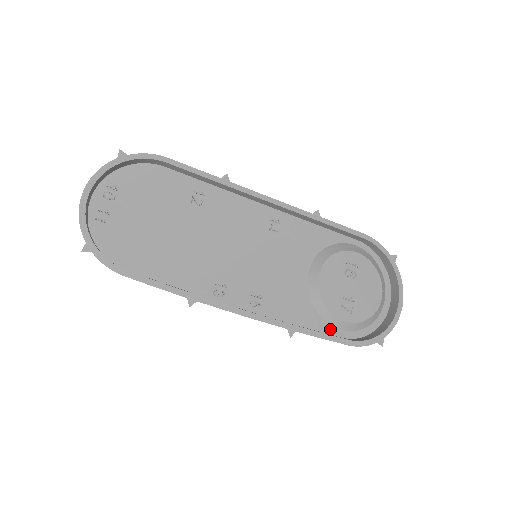
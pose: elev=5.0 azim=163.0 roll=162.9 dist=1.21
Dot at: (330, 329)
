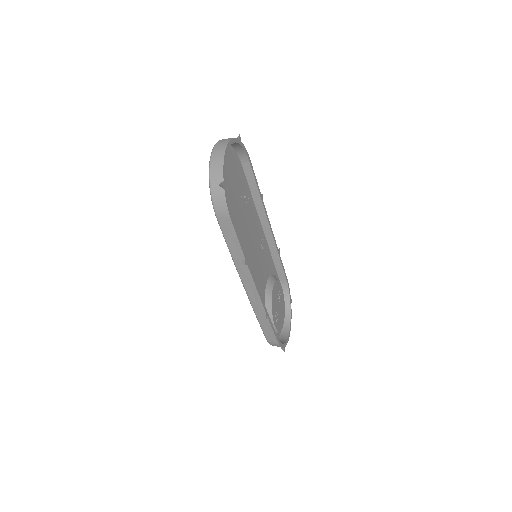
Dot at: occluded
